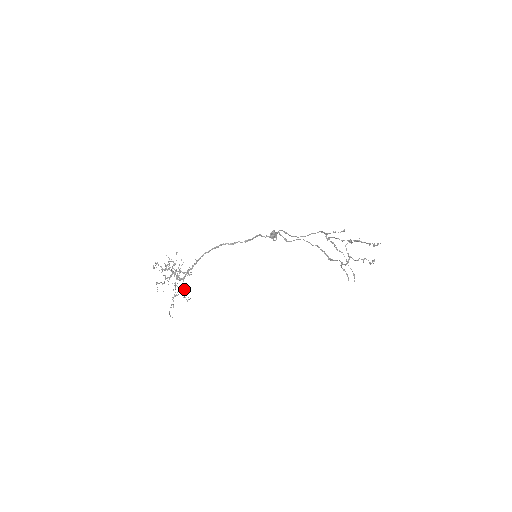
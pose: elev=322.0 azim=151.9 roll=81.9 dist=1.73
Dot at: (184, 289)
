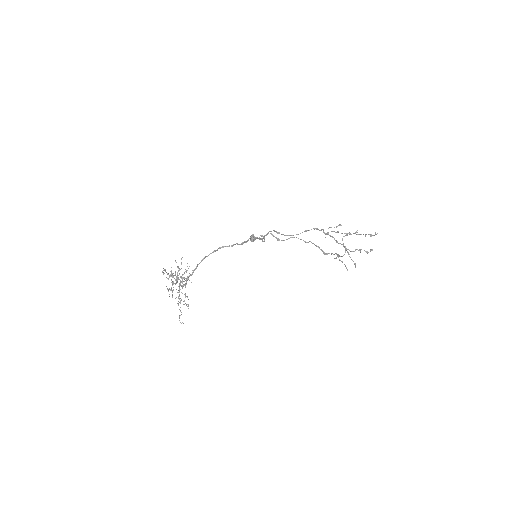
Dot at: (185, 295)
